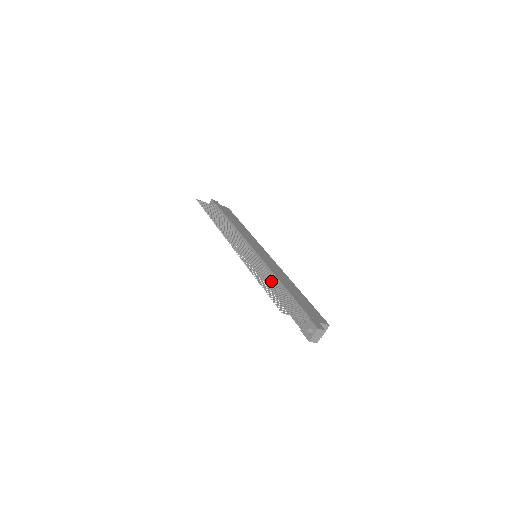
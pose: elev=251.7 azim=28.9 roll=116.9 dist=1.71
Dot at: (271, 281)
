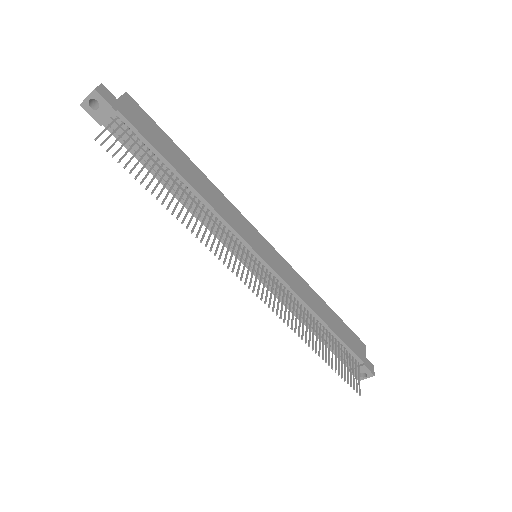
Dot at: (314, 327)
